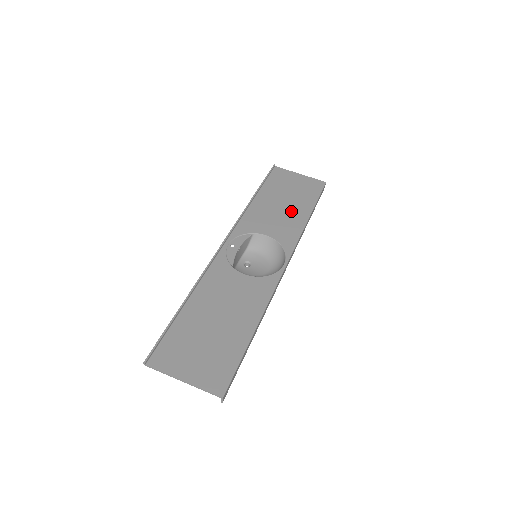
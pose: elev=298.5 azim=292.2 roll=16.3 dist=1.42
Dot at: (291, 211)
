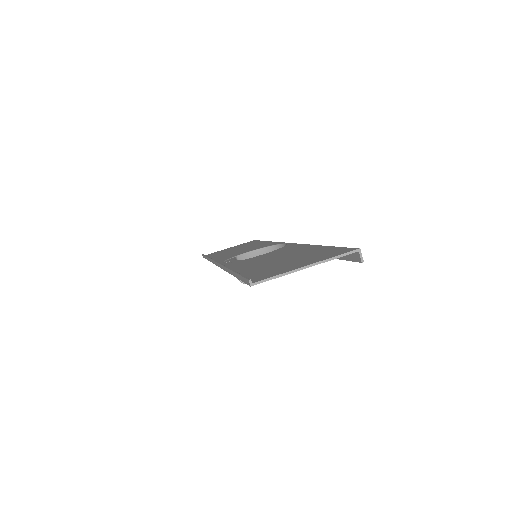
Dot at: occluded
